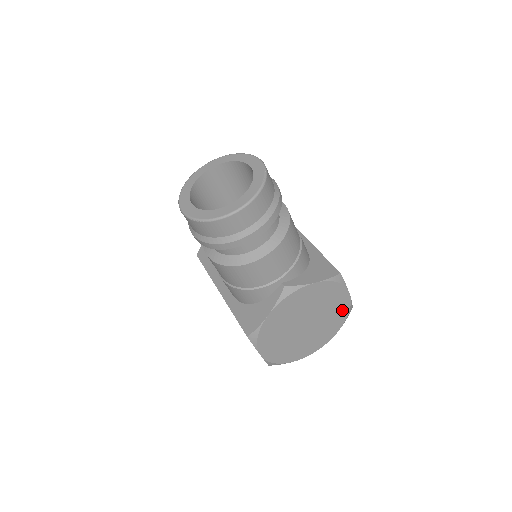
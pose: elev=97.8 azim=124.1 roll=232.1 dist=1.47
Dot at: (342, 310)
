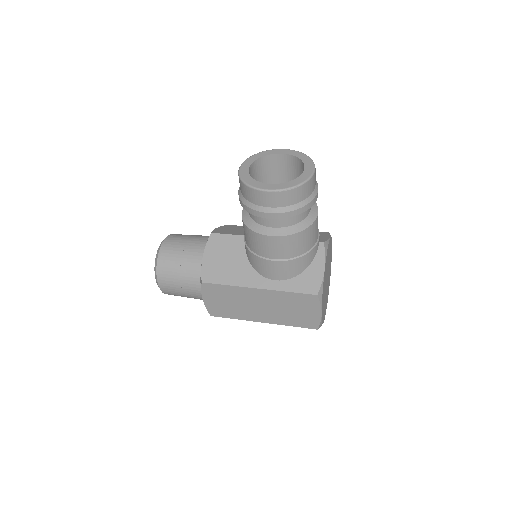
Dot at: (330, 267)
